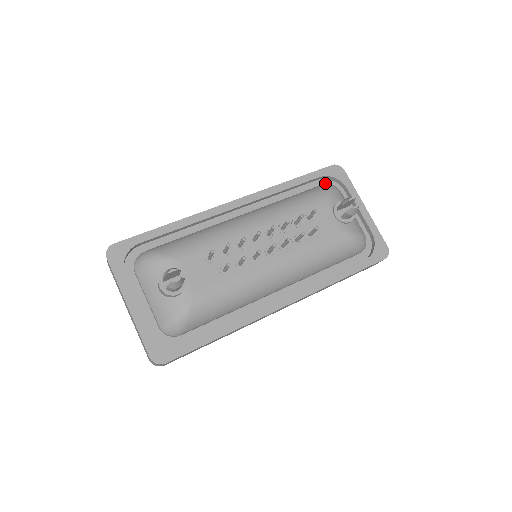
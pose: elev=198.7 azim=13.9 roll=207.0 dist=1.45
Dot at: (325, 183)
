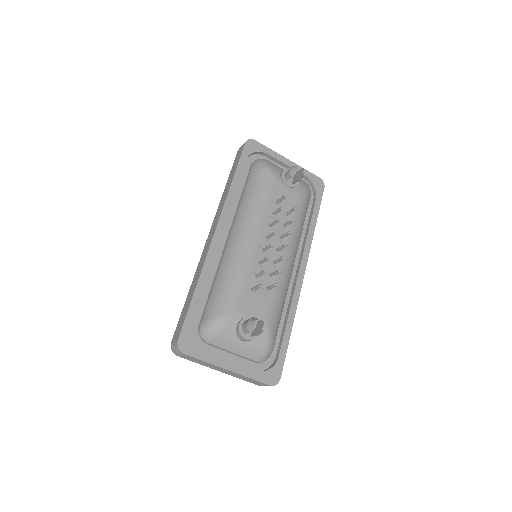
Dot at: (250, 161)
